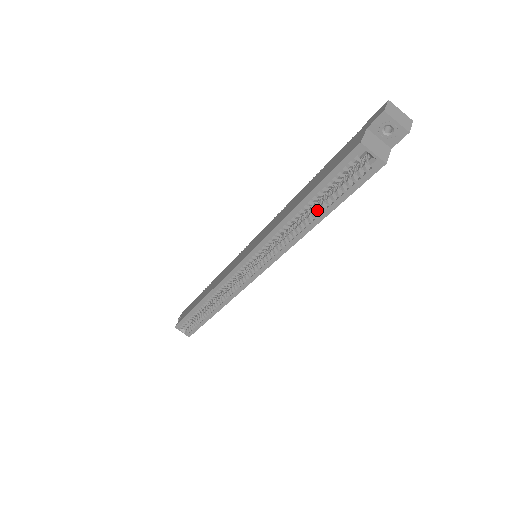
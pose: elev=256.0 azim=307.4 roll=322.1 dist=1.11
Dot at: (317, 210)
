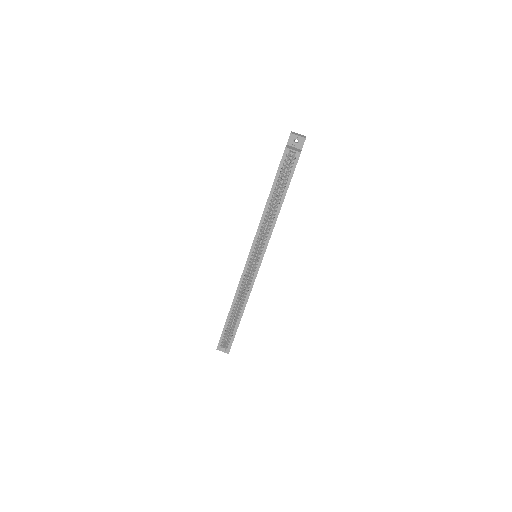
Dot at: (279, 196)
